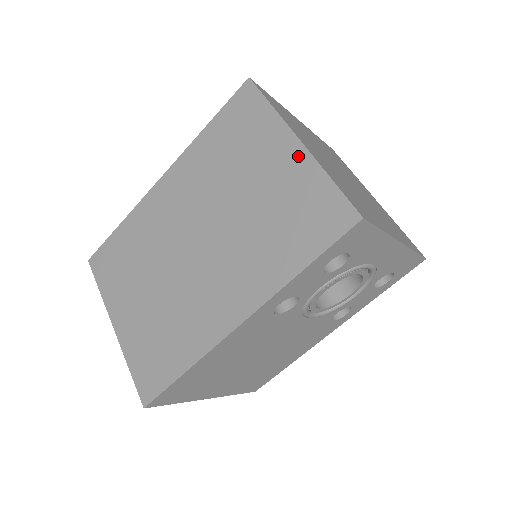
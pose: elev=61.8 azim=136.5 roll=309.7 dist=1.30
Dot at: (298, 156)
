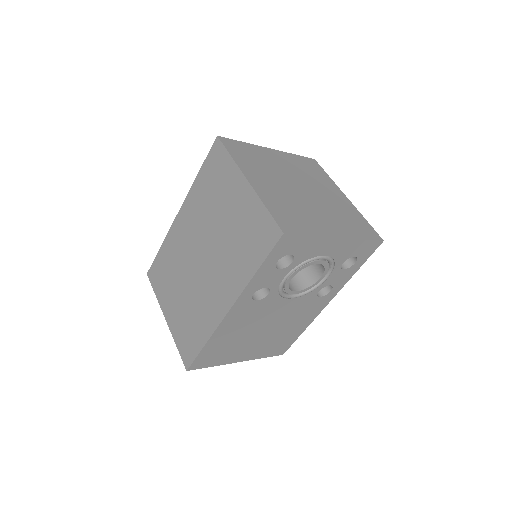
Dot at: (247, 192)
